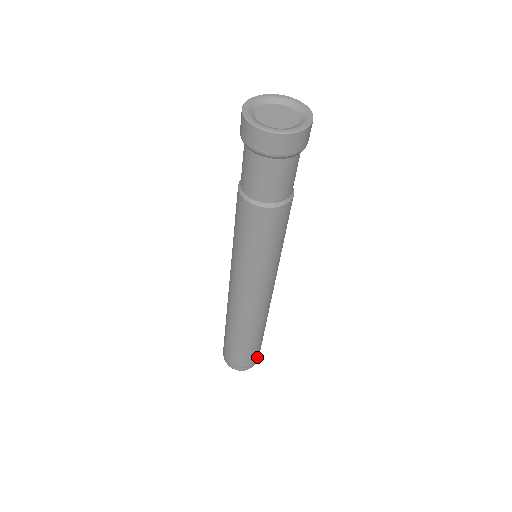
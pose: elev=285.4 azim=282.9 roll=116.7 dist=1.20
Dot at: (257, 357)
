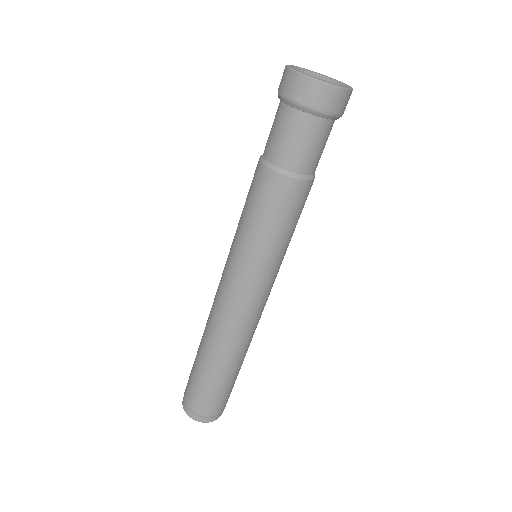
Dot at: (225, 405)
